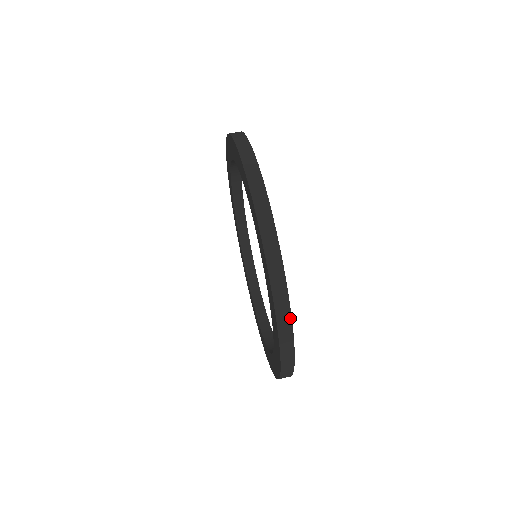
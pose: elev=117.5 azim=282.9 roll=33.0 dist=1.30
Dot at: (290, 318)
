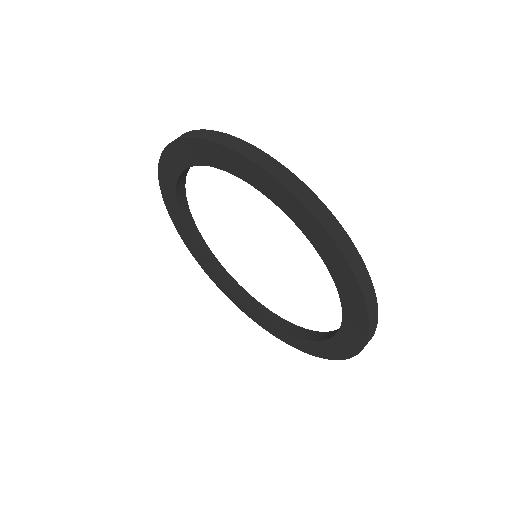
Dot at: (376, 303)
